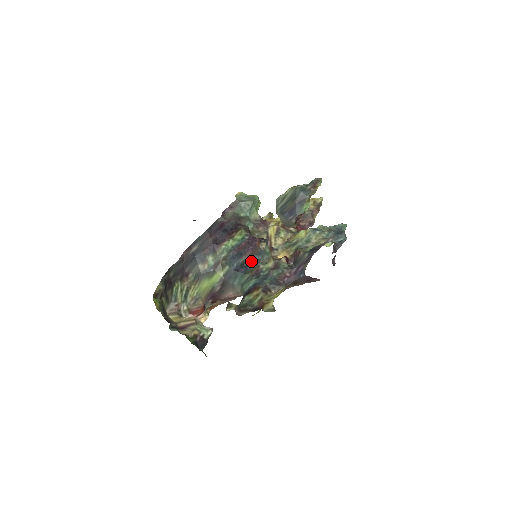
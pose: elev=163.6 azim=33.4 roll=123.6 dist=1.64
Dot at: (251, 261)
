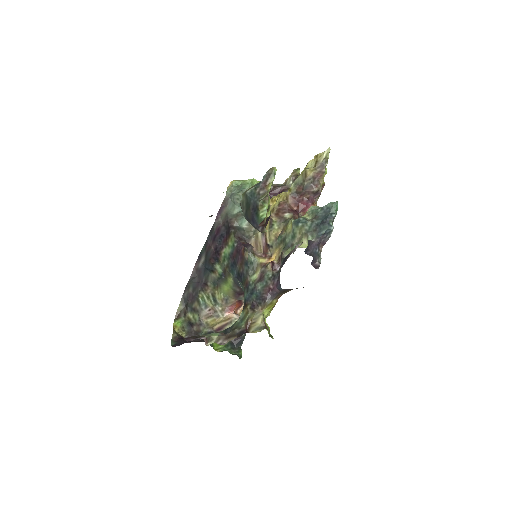
Dot at: (242, 272)
